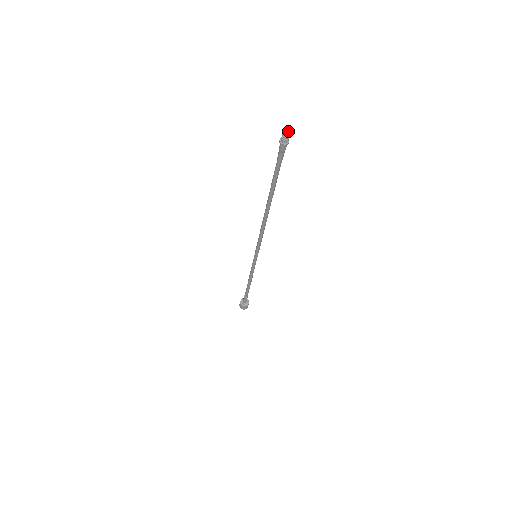
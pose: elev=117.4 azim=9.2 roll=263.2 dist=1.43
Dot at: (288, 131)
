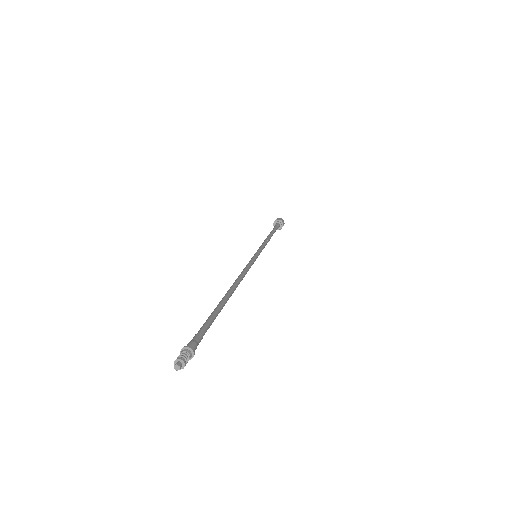
Dot at: (181, 365)
